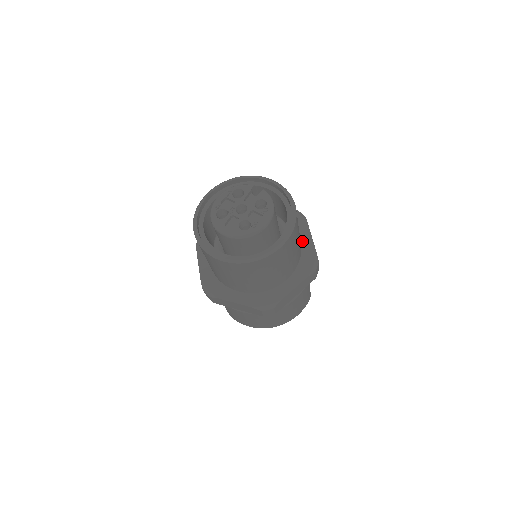
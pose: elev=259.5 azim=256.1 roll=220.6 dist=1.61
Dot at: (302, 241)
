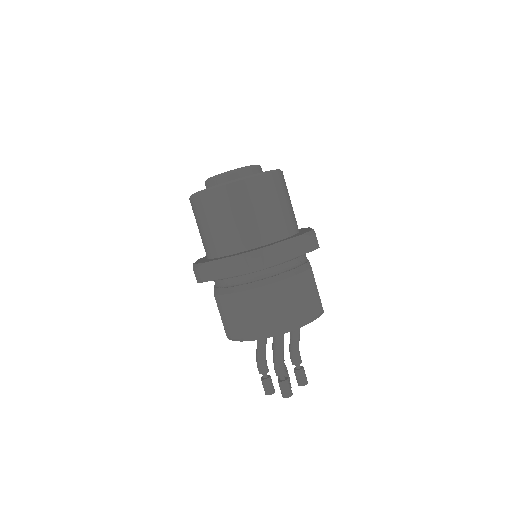
Dot at: (301, 231)
